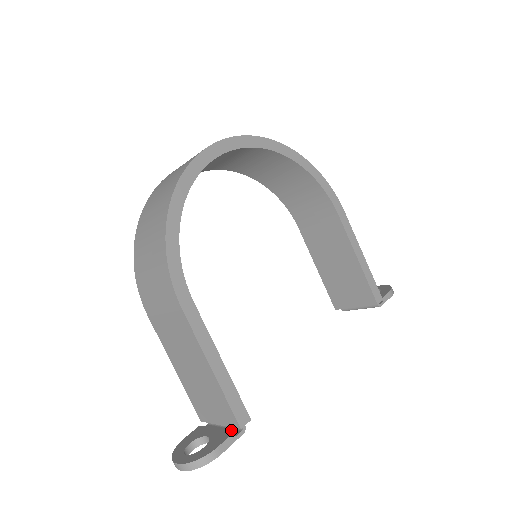
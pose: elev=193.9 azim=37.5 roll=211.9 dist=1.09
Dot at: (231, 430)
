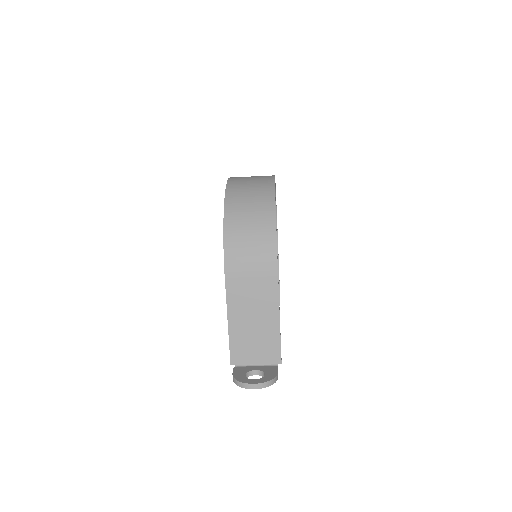
Dot at: (268, 366)
